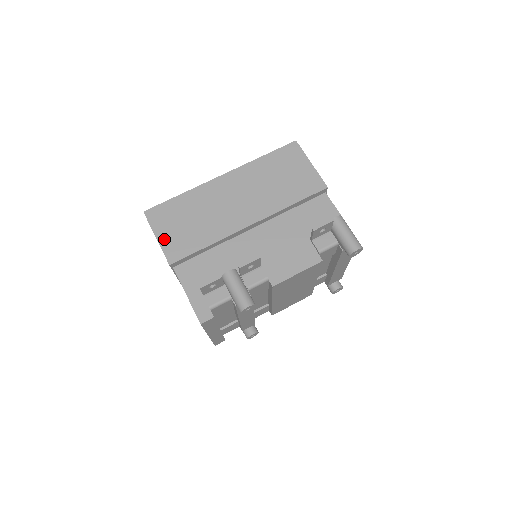
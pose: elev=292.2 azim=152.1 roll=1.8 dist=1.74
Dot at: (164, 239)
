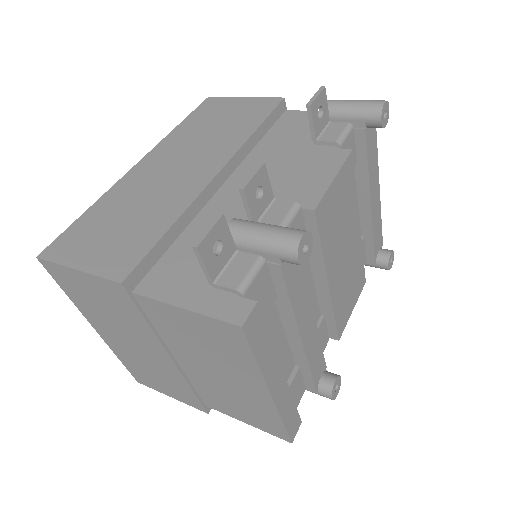
Dot at: (91, 262)
